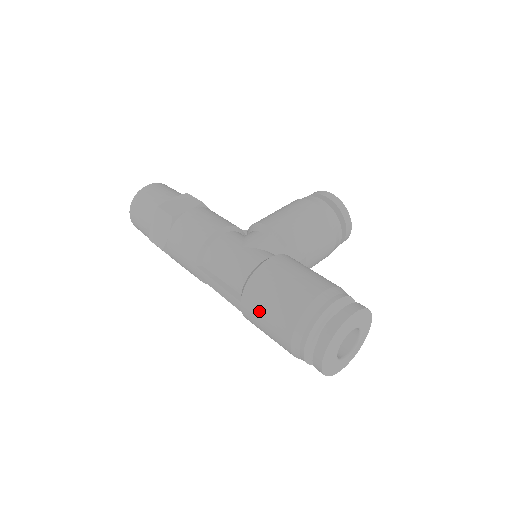
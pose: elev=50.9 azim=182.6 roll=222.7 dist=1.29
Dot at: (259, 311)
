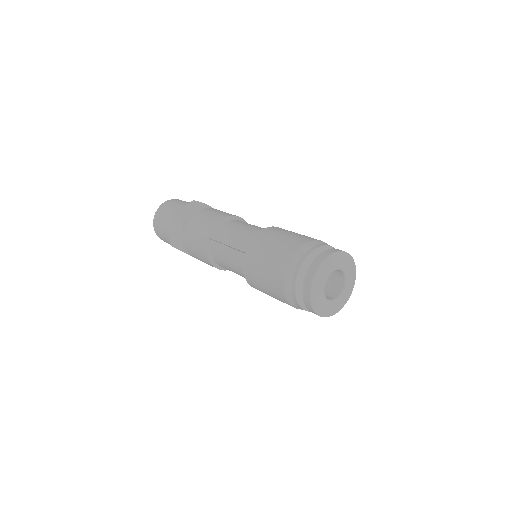
Dot at: (268, 242)
